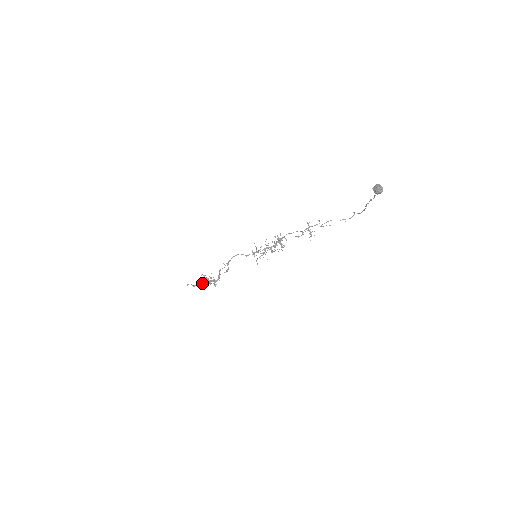
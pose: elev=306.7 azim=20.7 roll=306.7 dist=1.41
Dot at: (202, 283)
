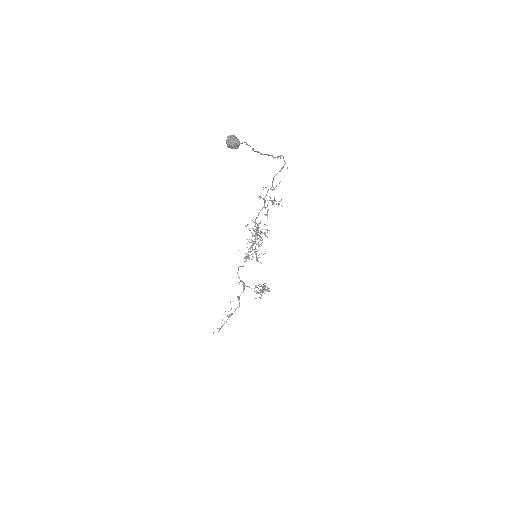
Dot at: occluded
